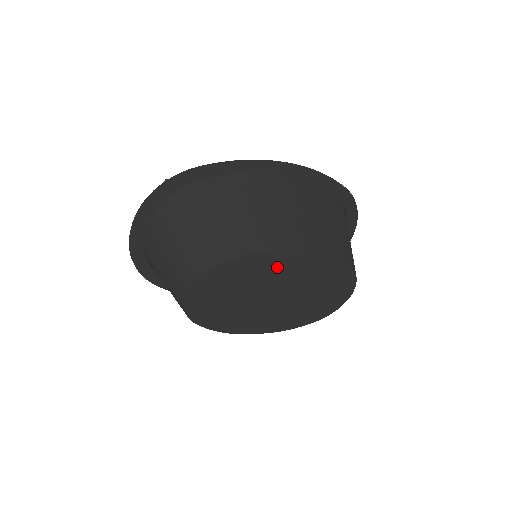
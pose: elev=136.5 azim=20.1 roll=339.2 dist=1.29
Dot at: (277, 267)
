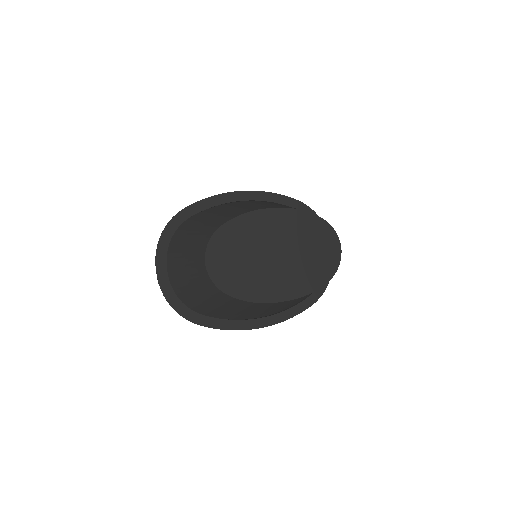
Dot at: (264, 226)
